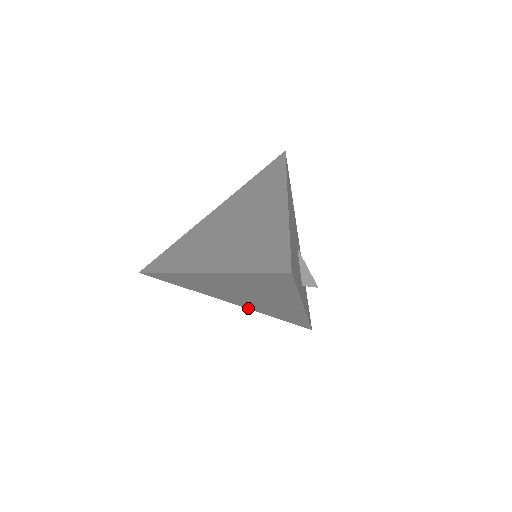
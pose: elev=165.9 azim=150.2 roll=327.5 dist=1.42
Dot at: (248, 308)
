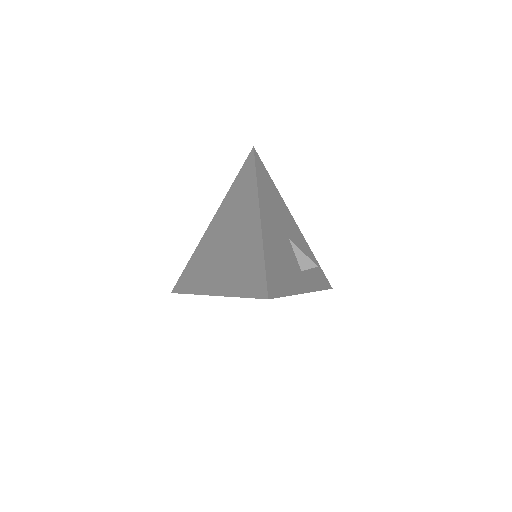
Dot at: occluded
